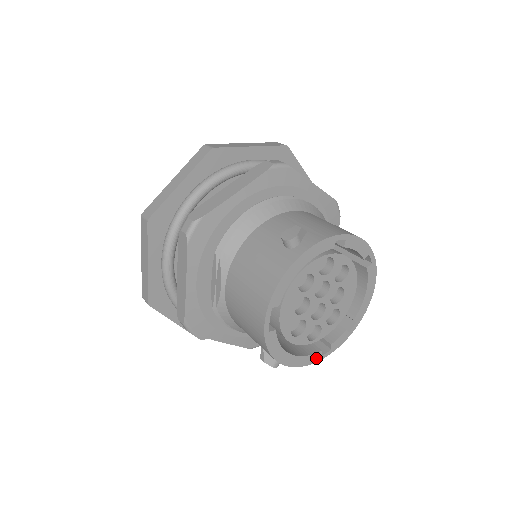
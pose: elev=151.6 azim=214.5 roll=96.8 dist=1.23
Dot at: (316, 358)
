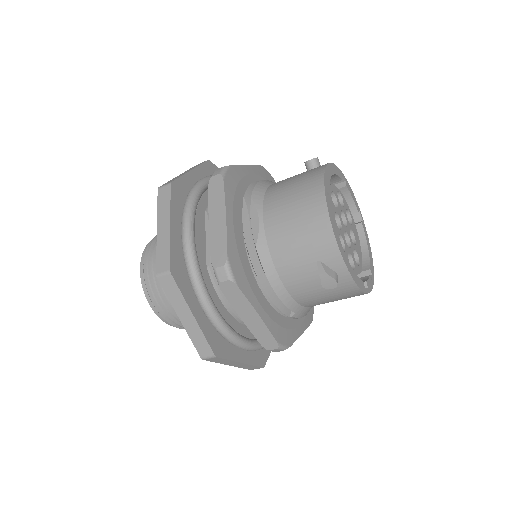
Dot at: (362, 287)
